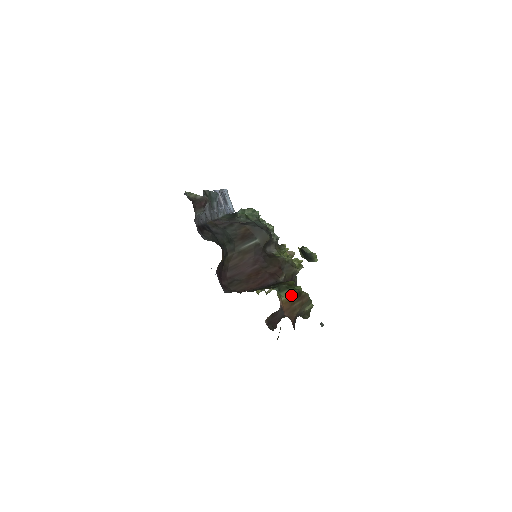
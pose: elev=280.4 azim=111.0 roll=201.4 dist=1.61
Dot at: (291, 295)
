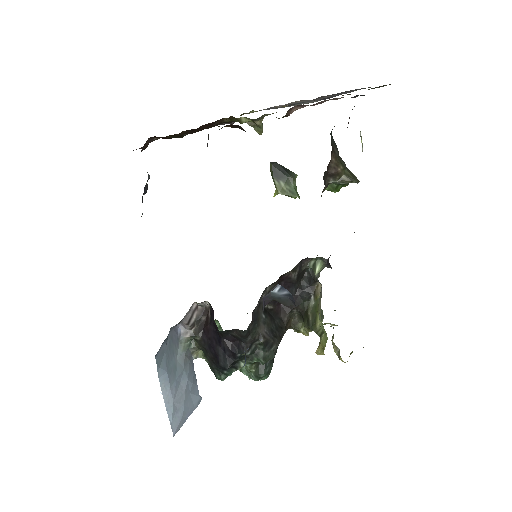
Dot at: occluded
